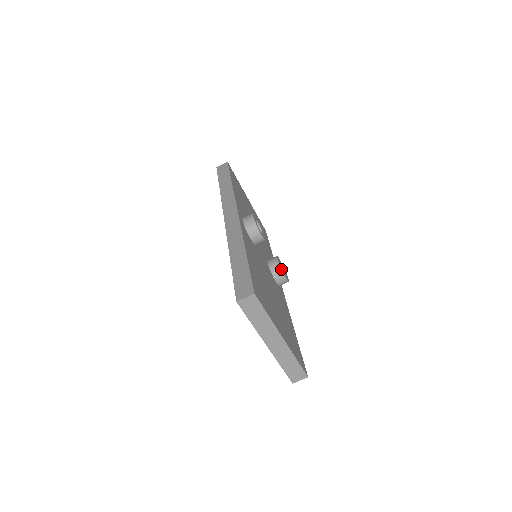
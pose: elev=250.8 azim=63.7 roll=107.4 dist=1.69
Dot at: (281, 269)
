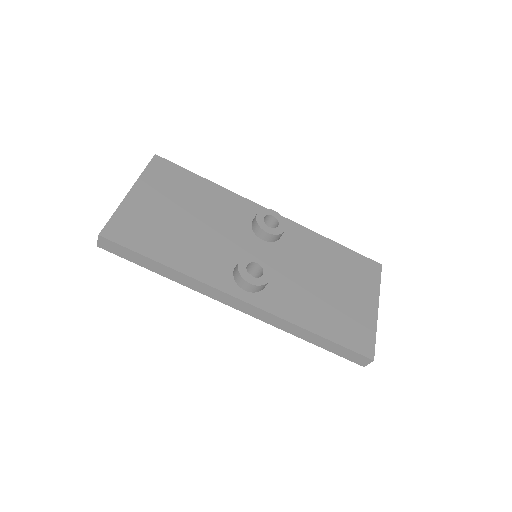
Dot at: (280, 235)
